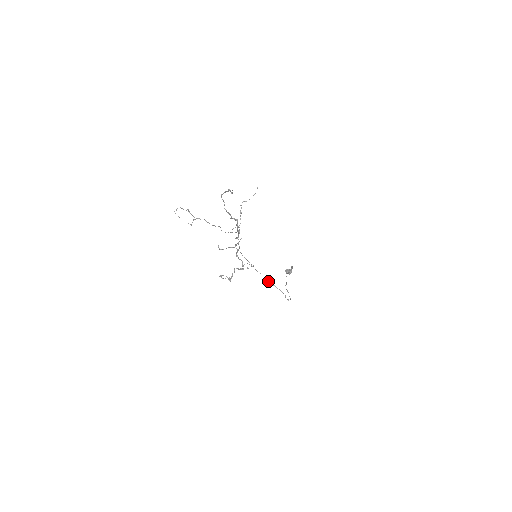
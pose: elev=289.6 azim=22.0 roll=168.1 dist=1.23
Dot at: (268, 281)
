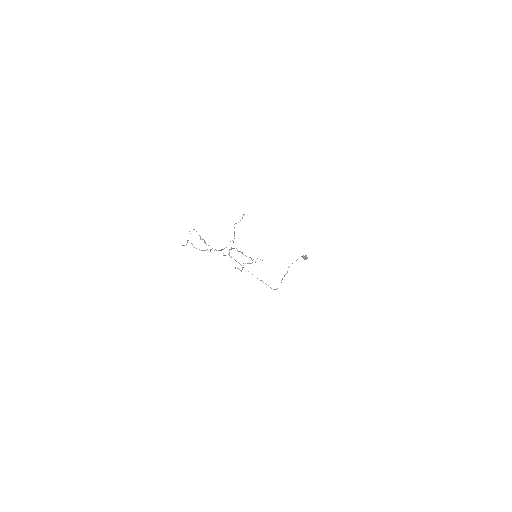
Dot at: occluded
